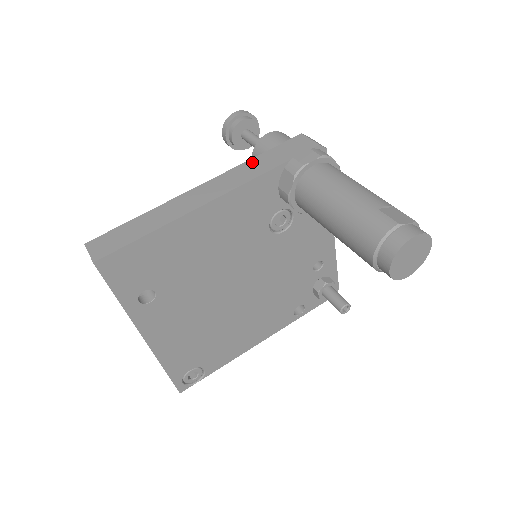
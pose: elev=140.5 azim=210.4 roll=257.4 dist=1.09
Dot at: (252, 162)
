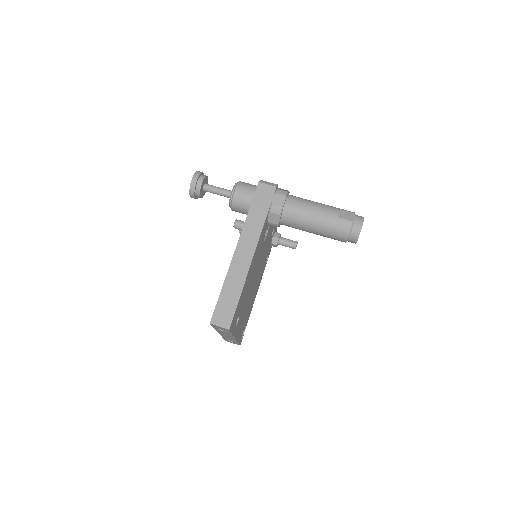
Dot at: (250, 218)
